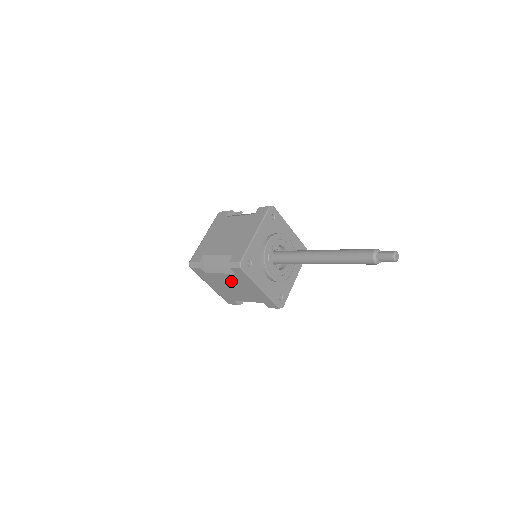
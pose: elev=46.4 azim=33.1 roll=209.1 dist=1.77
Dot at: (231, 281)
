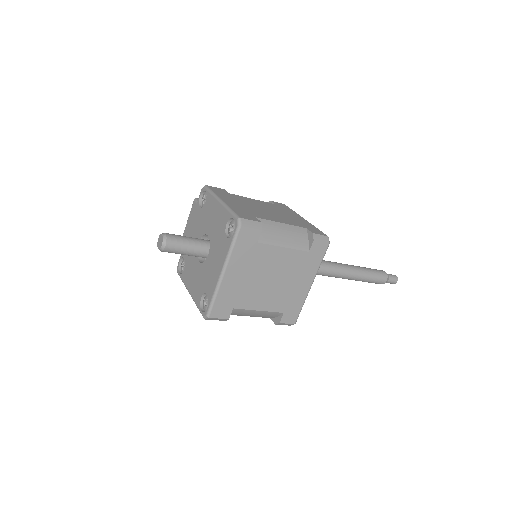
Dot at: (284, 265)
